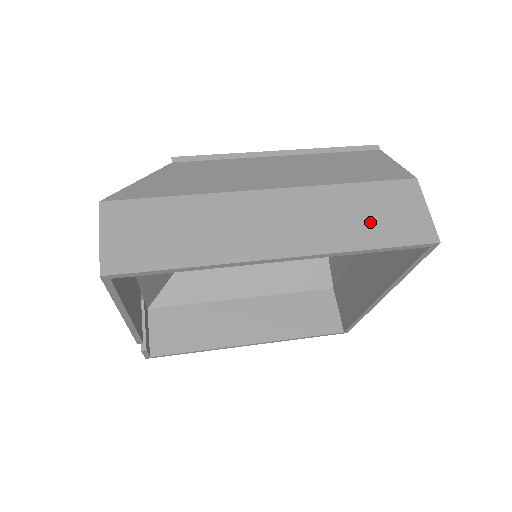
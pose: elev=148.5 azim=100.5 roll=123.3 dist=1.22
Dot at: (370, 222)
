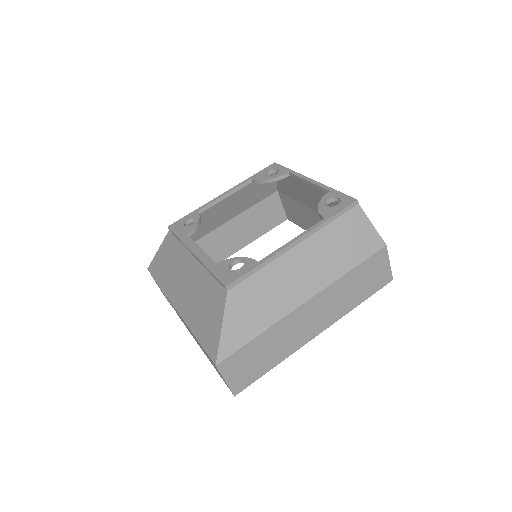
Dot at: (360, 289)
